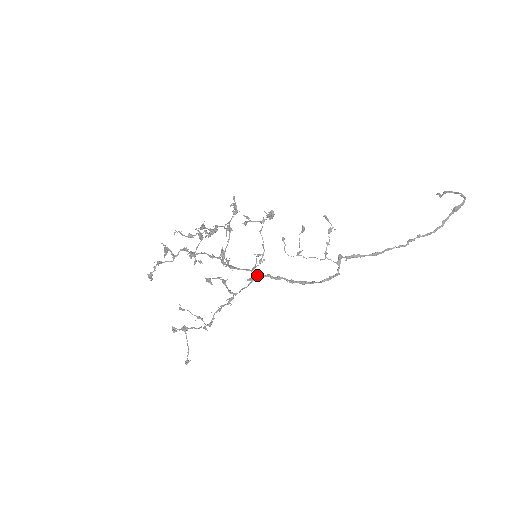
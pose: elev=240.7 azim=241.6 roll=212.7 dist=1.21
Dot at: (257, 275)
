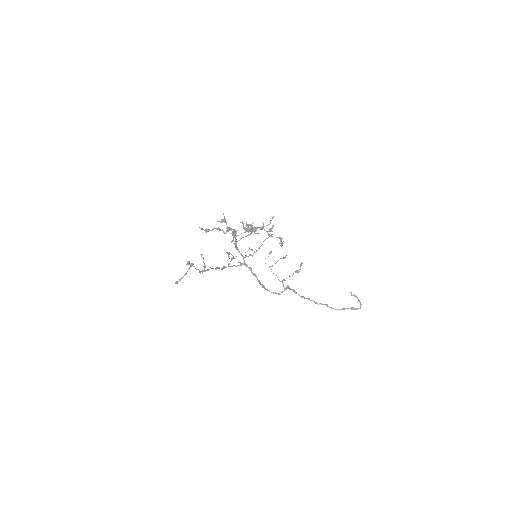
Dot at: (246, 264)
